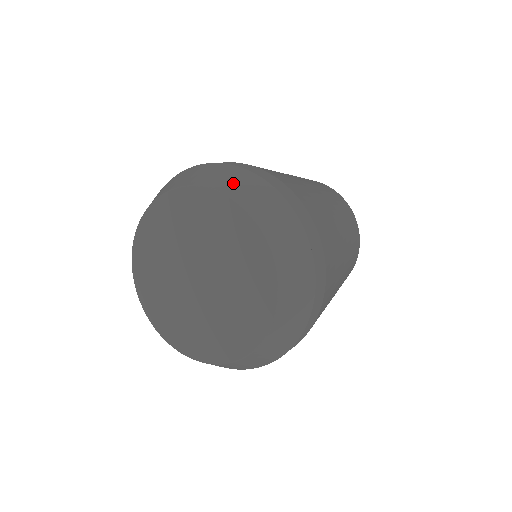
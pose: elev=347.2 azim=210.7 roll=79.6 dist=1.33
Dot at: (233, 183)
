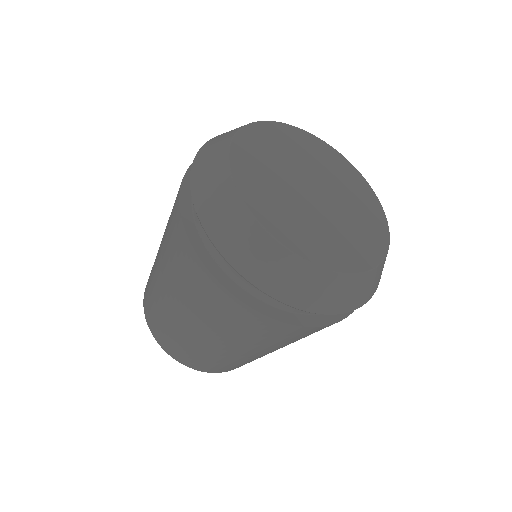
Dot at: occluded
